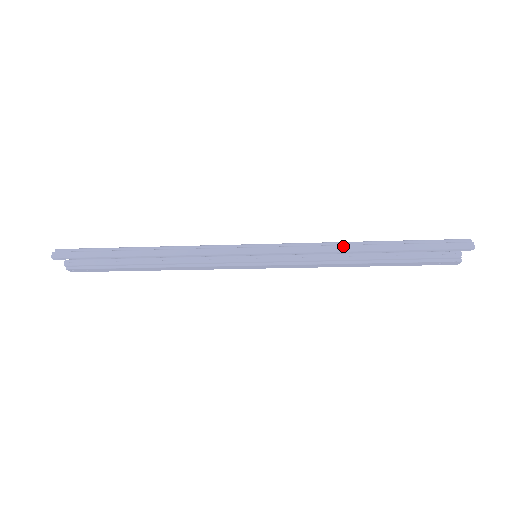
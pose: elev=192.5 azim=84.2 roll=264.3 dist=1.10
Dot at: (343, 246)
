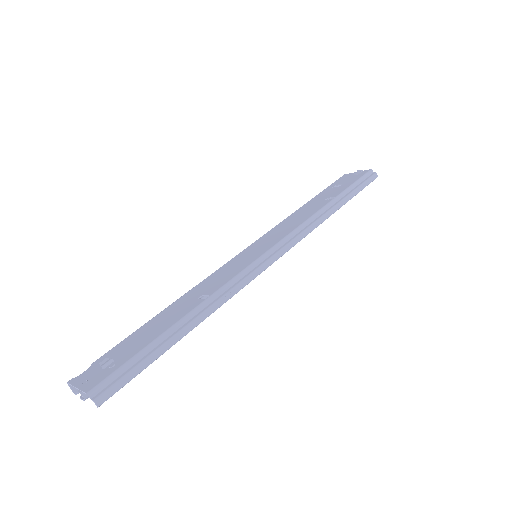
Dot at: (324, 217)
